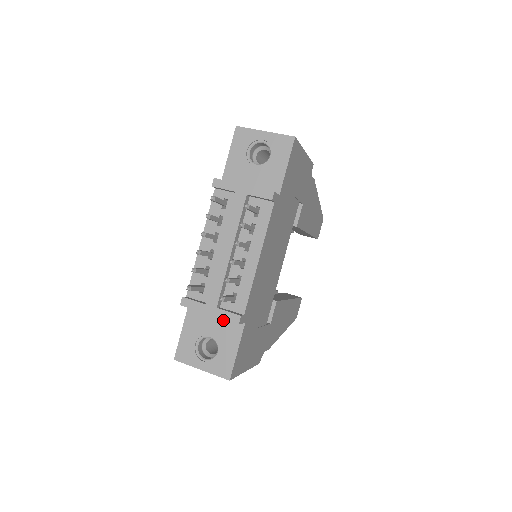
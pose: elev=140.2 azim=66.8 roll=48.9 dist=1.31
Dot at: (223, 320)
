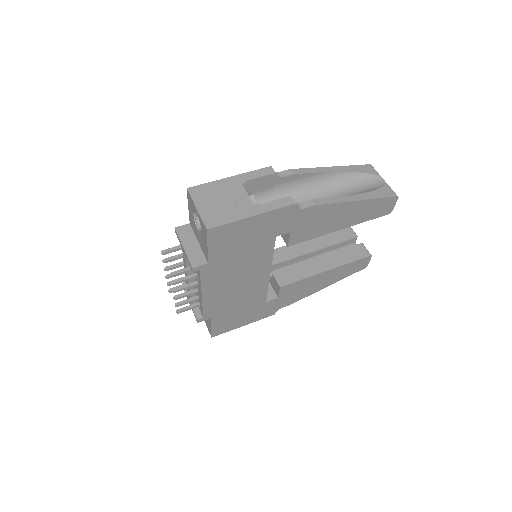
Dot at: occluded
